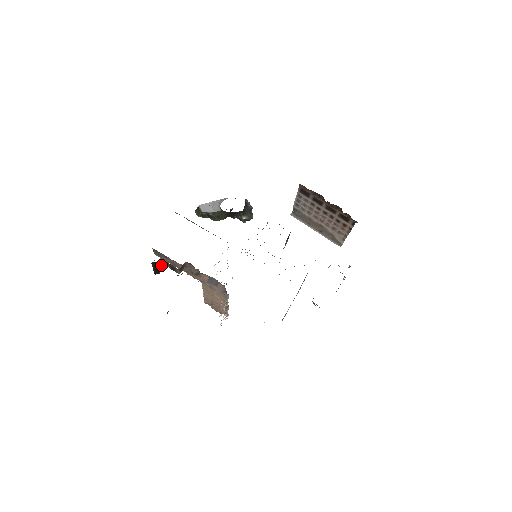
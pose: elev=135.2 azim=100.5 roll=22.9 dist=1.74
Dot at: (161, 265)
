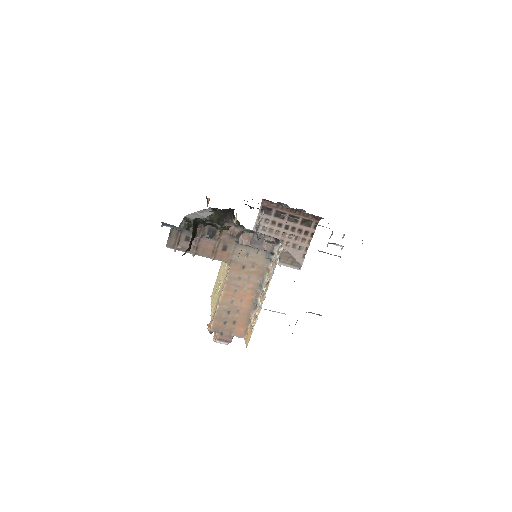
Dot at: (196, 233)
